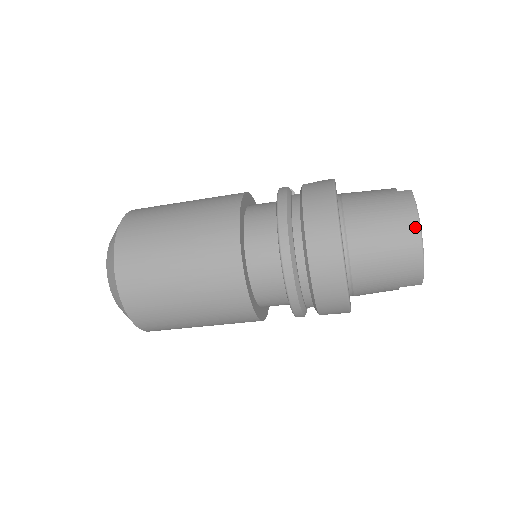
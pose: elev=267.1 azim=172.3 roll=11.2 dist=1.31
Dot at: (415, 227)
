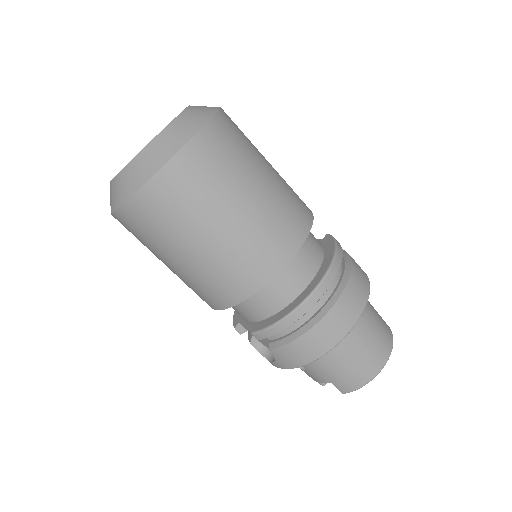
Dot at: (388, 353)
